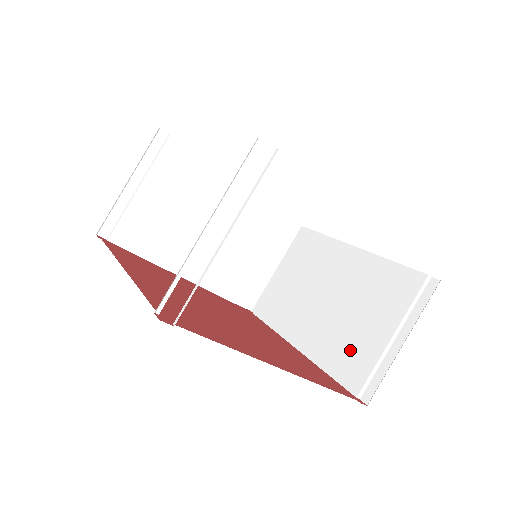
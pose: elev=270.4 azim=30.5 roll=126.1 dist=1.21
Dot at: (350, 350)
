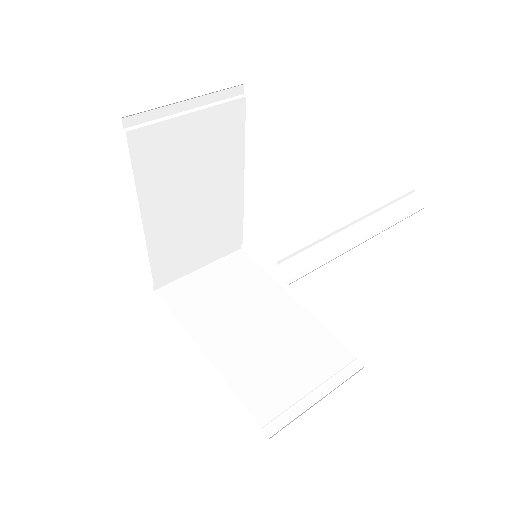
Dot at: occluded
